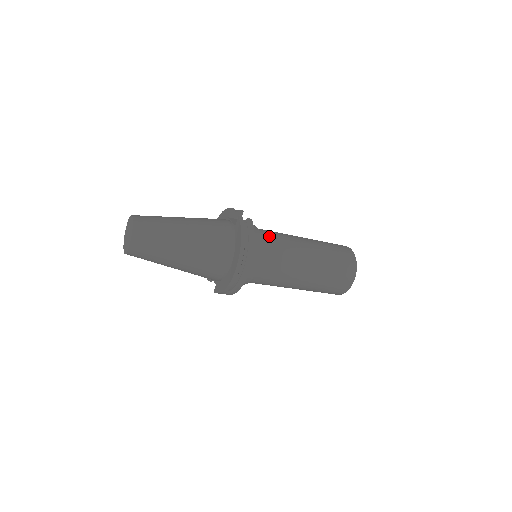
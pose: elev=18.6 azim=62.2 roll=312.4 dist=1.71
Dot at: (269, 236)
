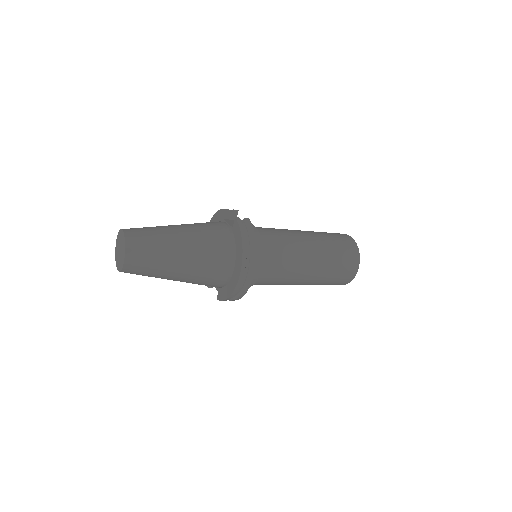
Dot at: (268, 234)
